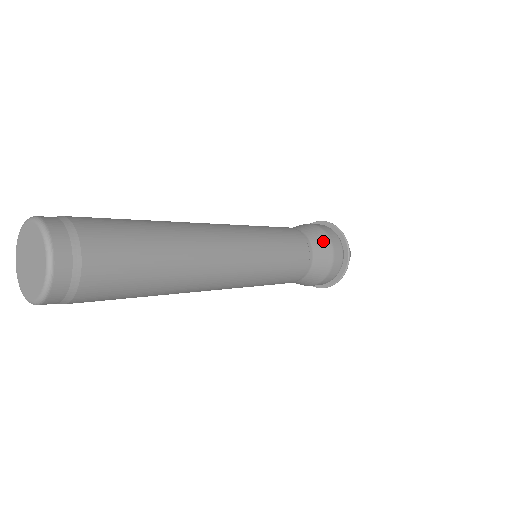
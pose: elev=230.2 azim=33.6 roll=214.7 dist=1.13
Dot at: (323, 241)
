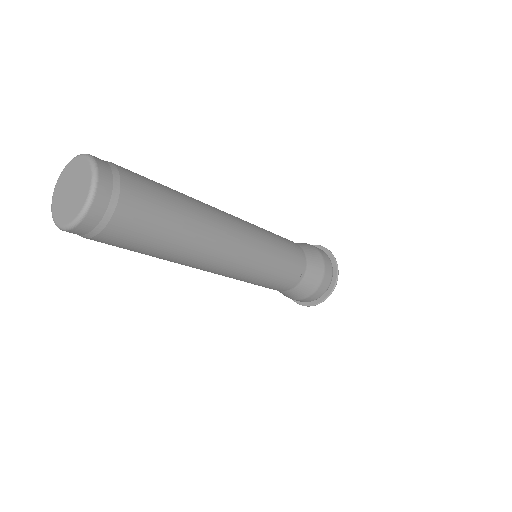
Dot at: (317, 273)
